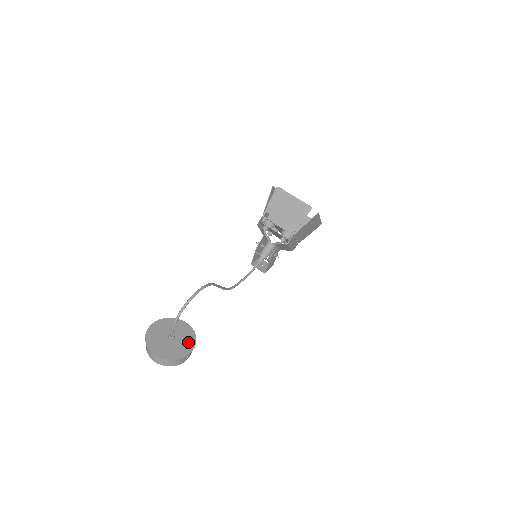
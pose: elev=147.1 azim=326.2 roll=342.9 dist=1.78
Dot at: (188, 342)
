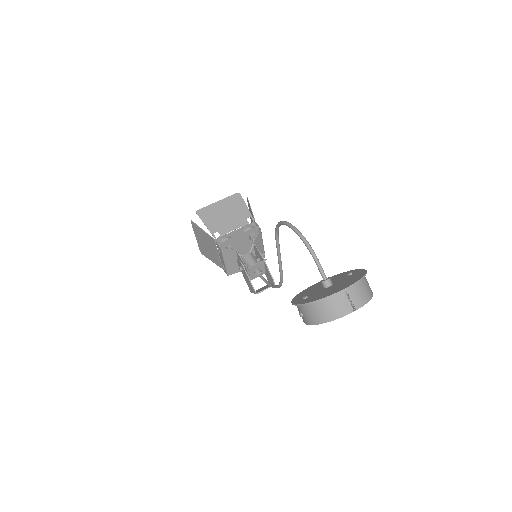
Dot at: (343, 275)
